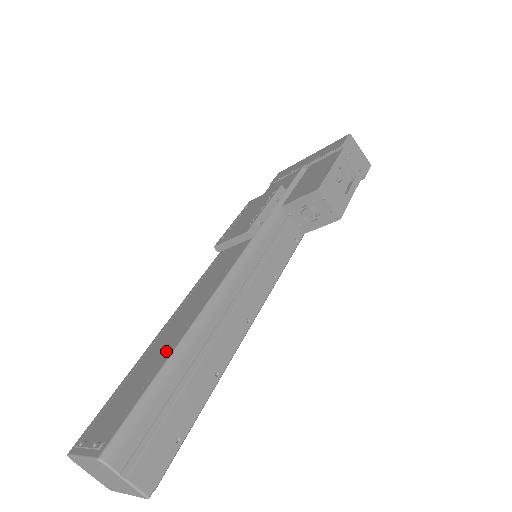
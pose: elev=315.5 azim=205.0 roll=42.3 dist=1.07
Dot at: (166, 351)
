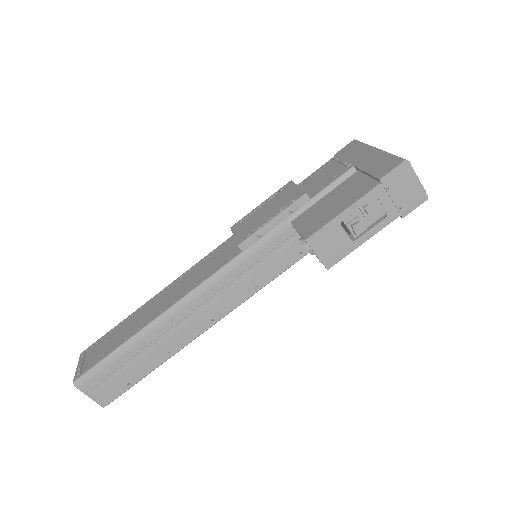
Dot at: (137, 327)
